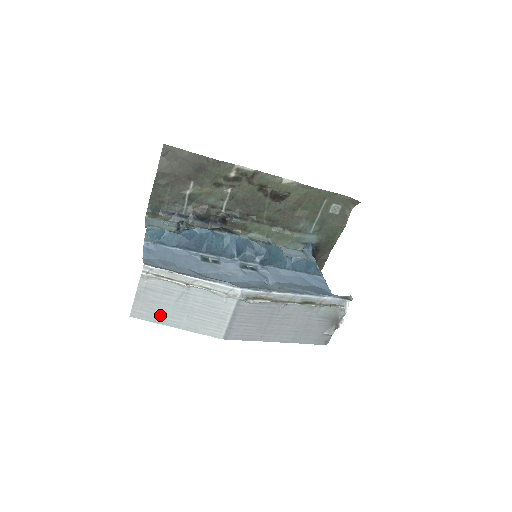
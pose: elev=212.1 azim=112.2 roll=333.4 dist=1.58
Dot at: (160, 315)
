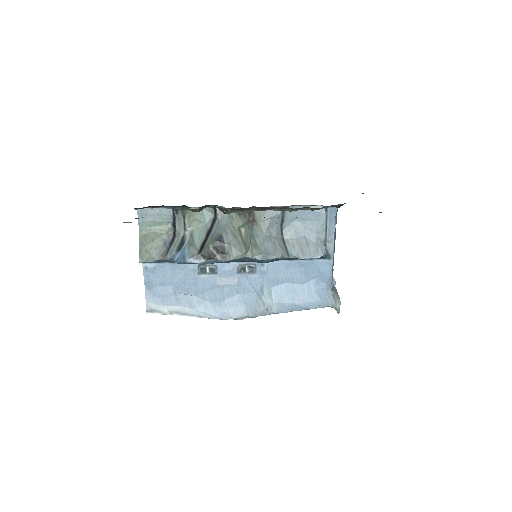
Dot at: occluded
